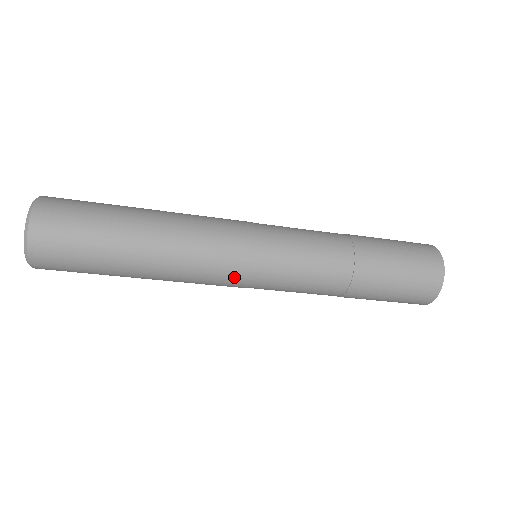
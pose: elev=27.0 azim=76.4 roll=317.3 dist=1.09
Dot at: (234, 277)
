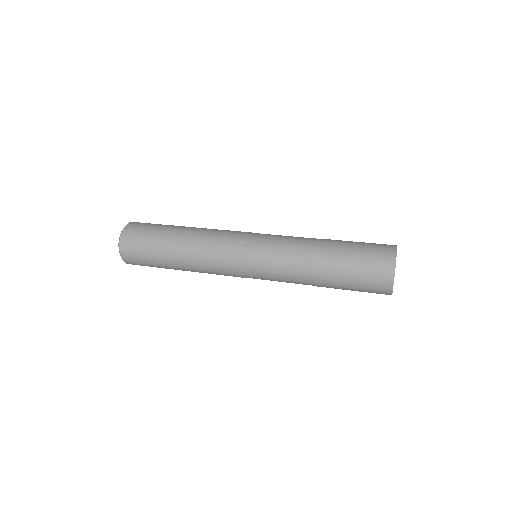
Dot at: occluded
